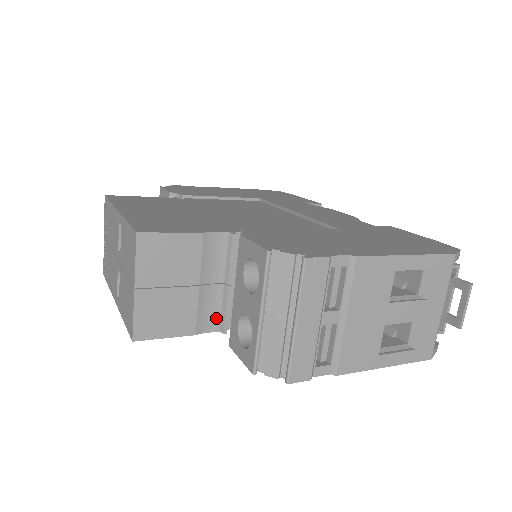
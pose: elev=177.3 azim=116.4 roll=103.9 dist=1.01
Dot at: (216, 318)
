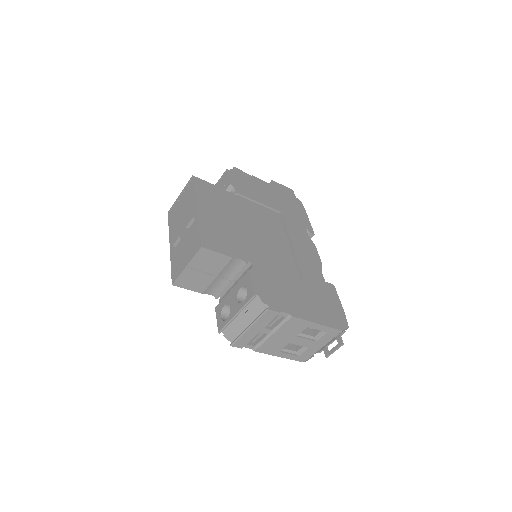
Dot at: (216, 291)
